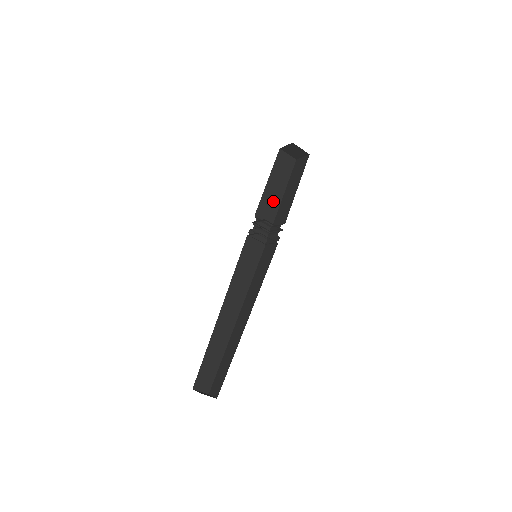
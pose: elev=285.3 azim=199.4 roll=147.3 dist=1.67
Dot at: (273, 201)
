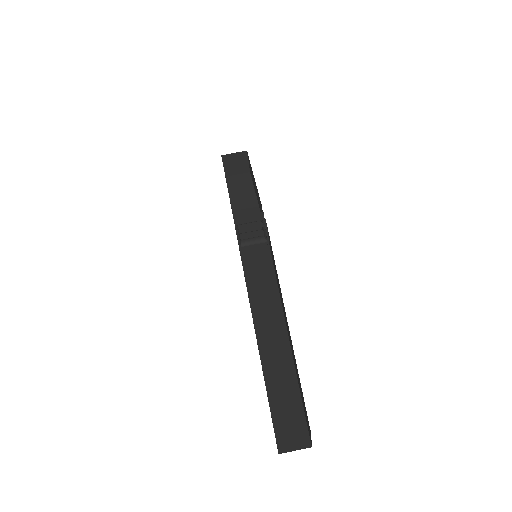
Dot at: (249, 212)
